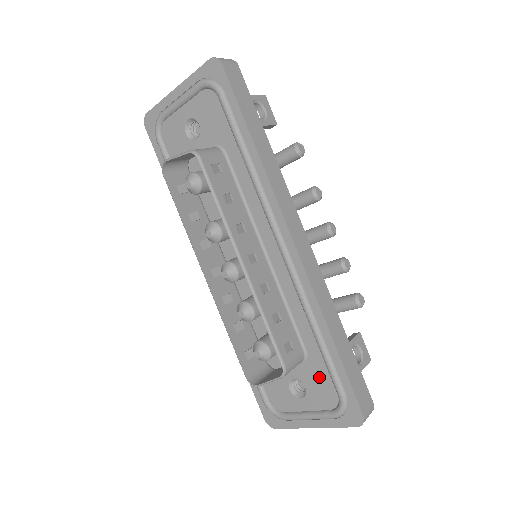
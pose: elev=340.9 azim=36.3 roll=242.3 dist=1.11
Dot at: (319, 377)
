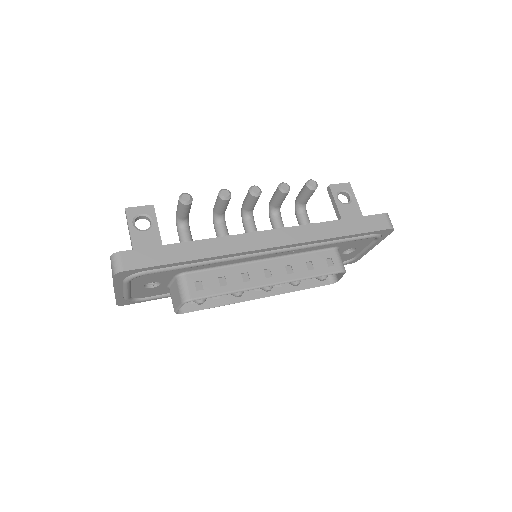
Dot at: (353, 243)
